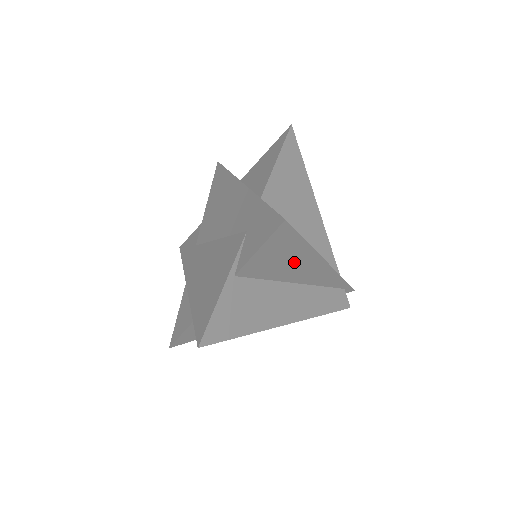
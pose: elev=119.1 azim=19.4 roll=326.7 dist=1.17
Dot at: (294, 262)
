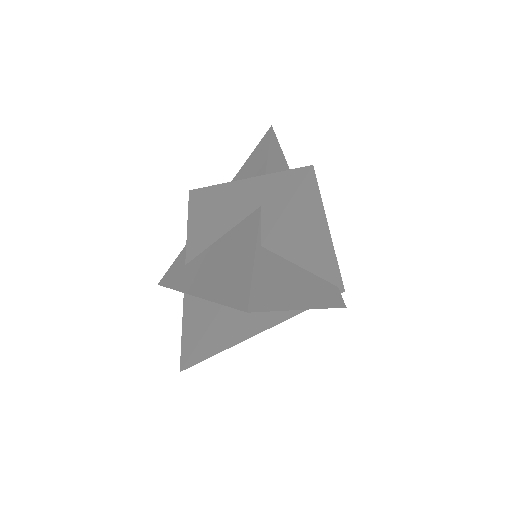
Dot at: (308, 234)
